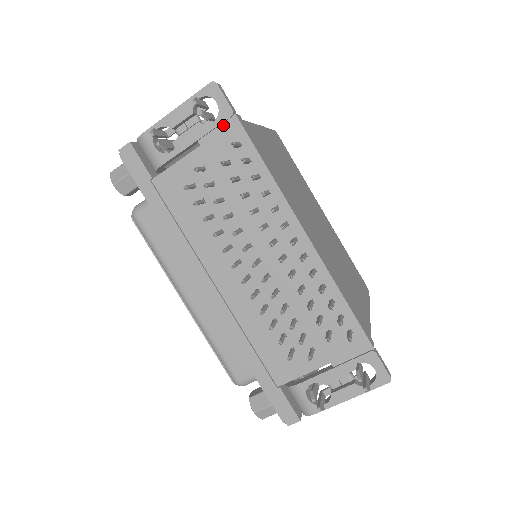
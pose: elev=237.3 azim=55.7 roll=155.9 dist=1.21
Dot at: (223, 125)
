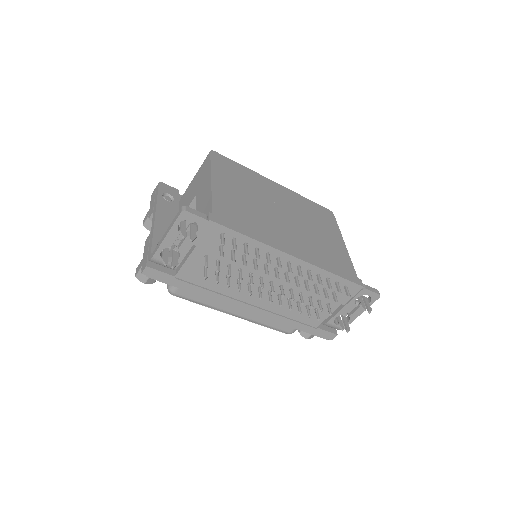
Dot at: (205, 229)
